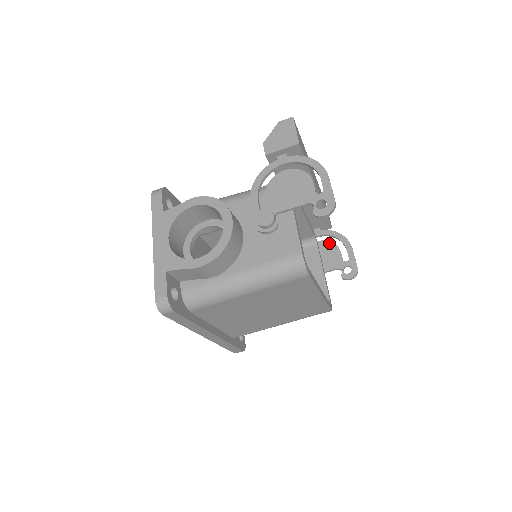
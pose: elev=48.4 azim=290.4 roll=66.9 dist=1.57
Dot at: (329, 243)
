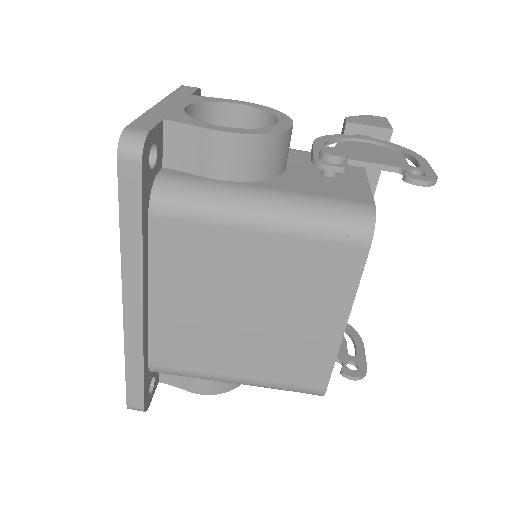
Dot at: occluded
